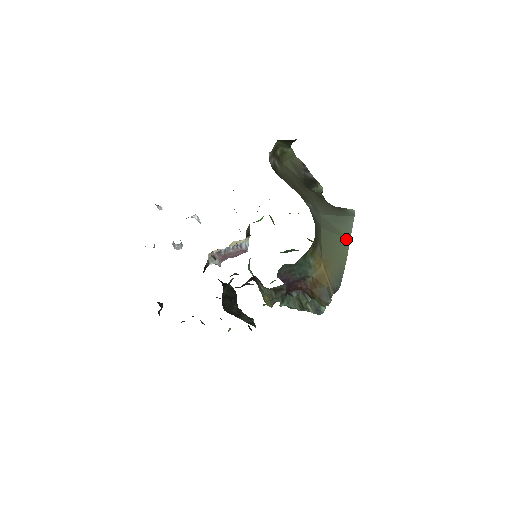
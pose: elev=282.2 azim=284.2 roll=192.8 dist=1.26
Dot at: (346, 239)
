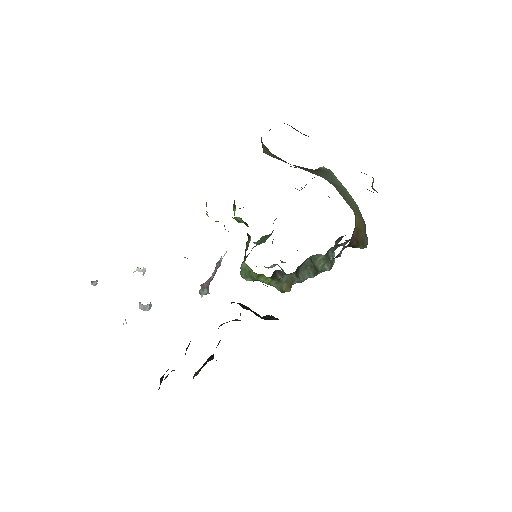
Dot at: (344, 188)
